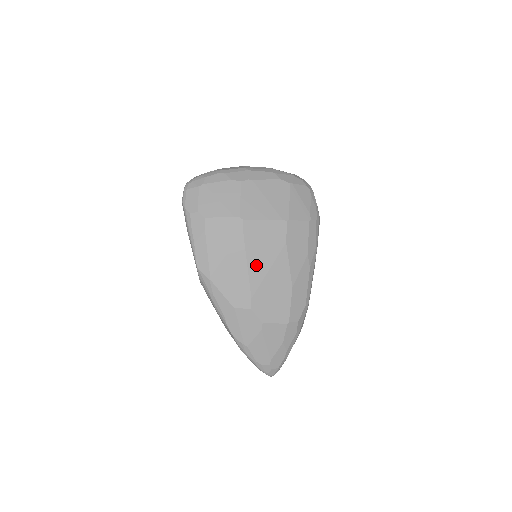
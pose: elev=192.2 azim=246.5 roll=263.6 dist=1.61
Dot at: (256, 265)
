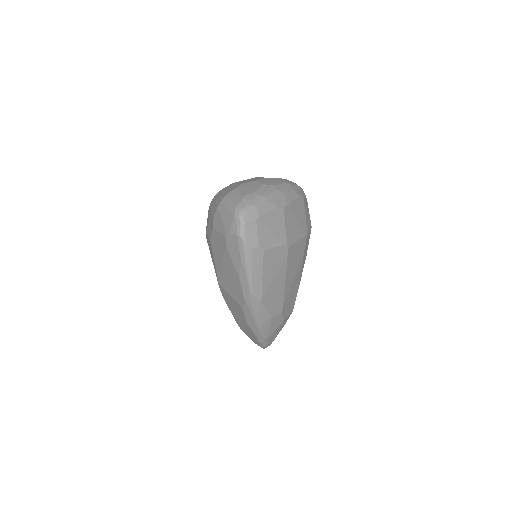
Dot at: (289, 279)
